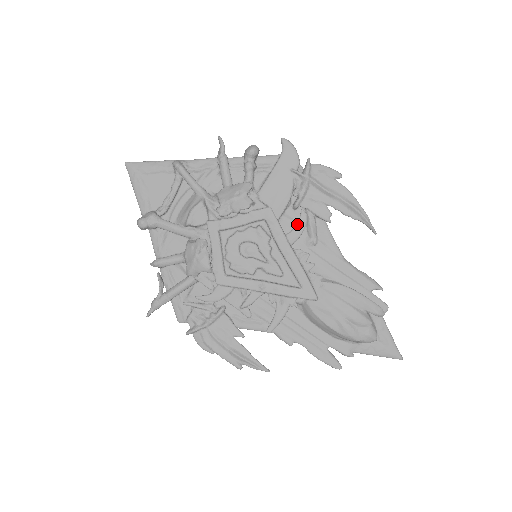
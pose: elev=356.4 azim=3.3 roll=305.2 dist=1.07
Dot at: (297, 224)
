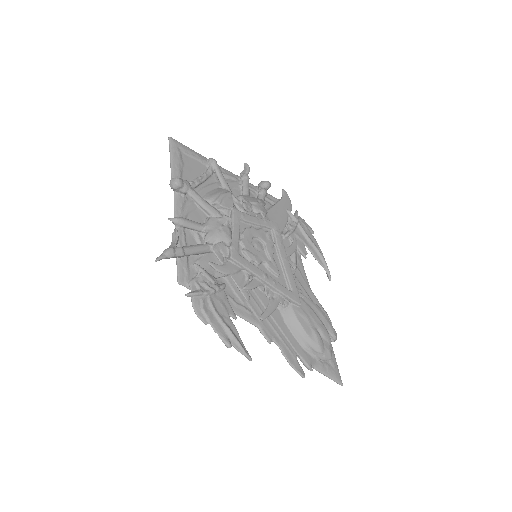
Dot at: (291, 245)
